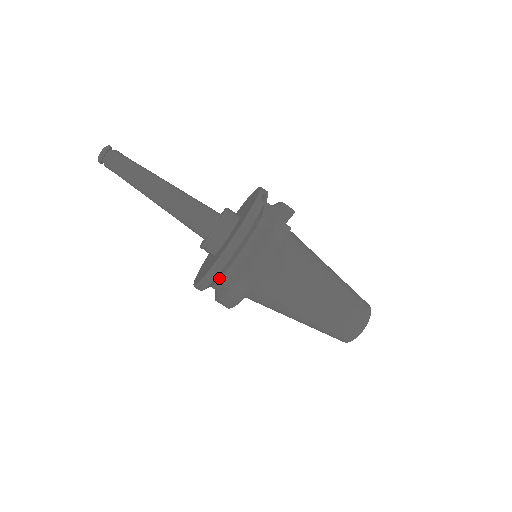
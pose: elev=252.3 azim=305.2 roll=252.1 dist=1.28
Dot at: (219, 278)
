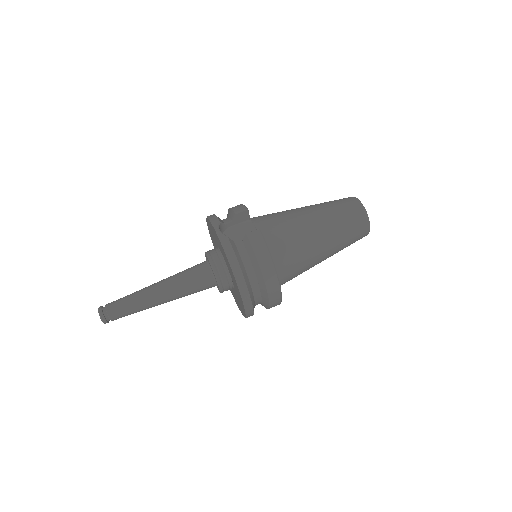
Dot at: (254, 303)
